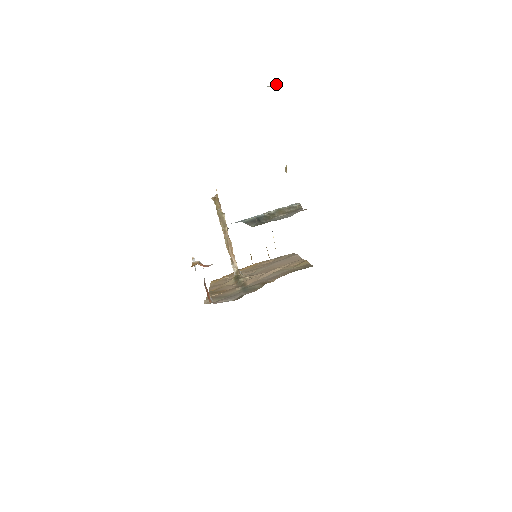
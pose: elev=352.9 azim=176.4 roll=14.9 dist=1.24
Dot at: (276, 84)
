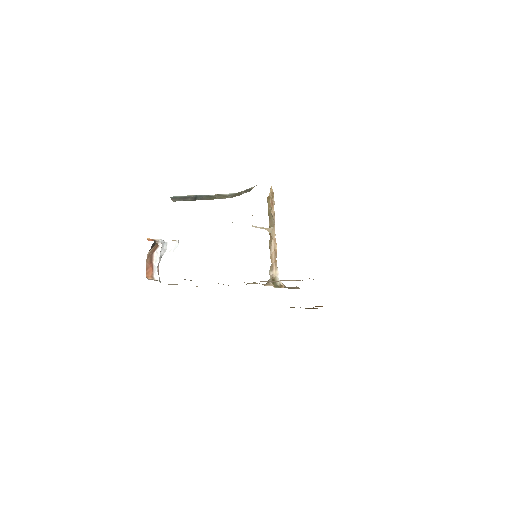
Dot at: occluded
